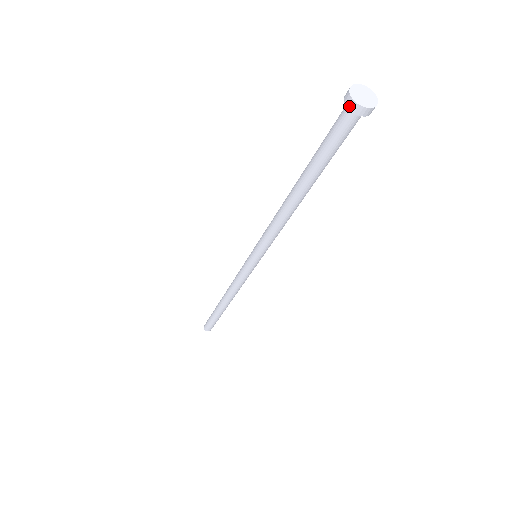
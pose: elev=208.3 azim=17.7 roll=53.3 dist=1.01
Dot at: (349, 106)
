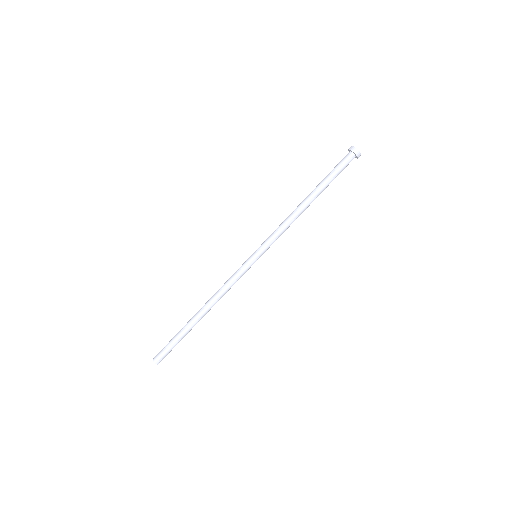
Dot at: (354, 151)
